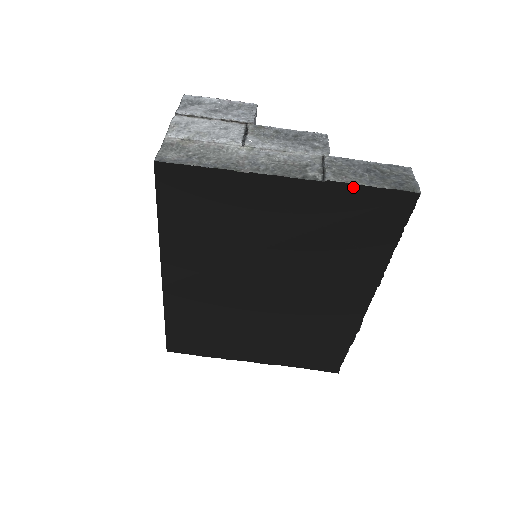
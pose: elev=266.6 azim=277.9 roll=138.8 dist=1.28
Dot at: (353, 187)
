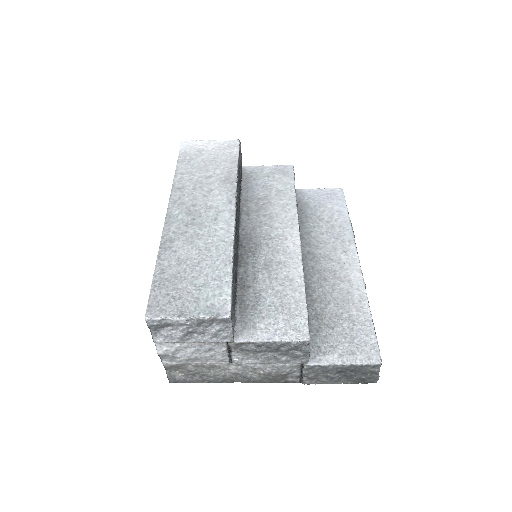
Dot at: (324, 381)
